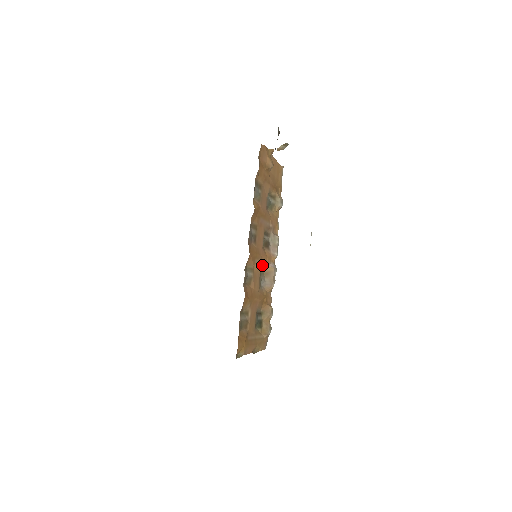
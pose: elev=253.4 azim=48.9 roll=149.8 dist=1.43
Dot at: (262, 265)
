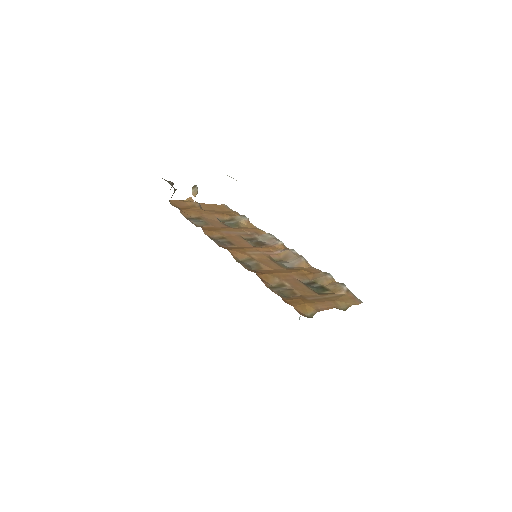
Dot at: (267, 255)
